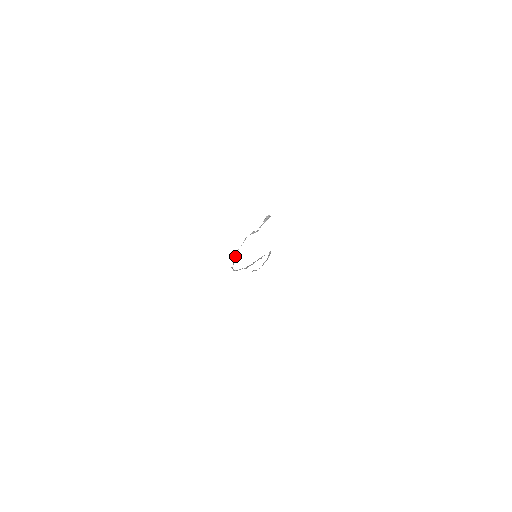
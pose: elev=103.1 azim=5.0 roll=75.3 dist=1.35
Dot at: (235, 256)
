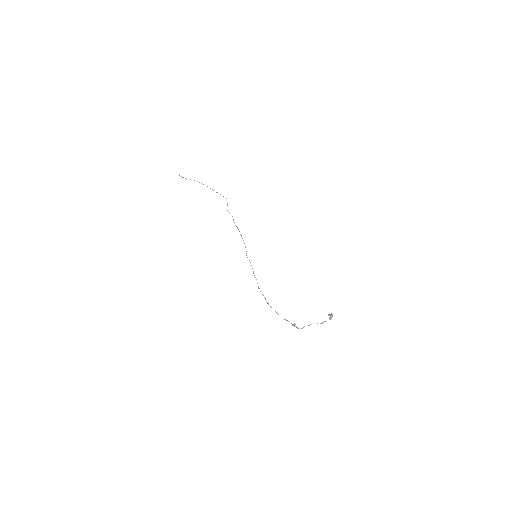
Dot at: occluded
